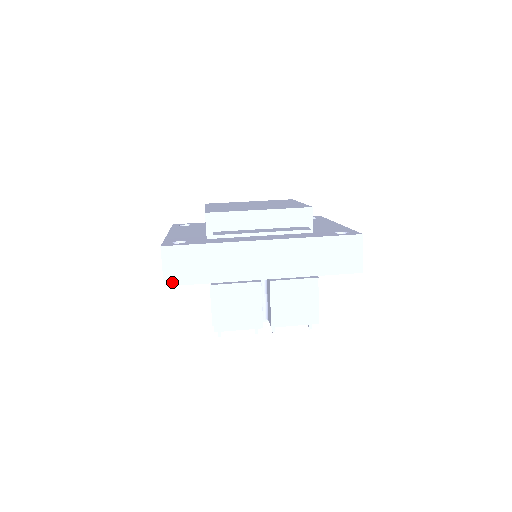
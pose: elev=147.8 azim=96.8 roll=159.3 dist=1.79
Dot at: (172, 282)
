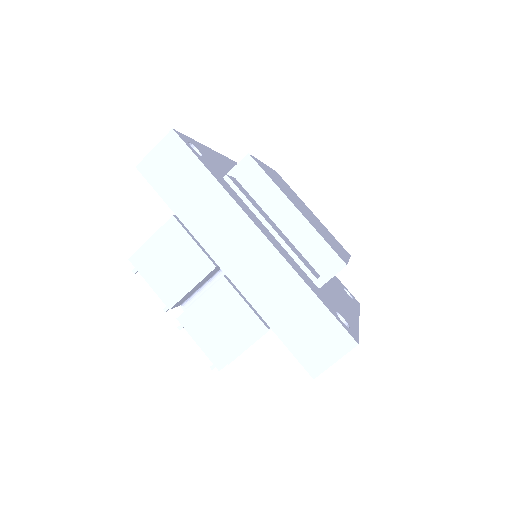
Dot at: (146, 171)
